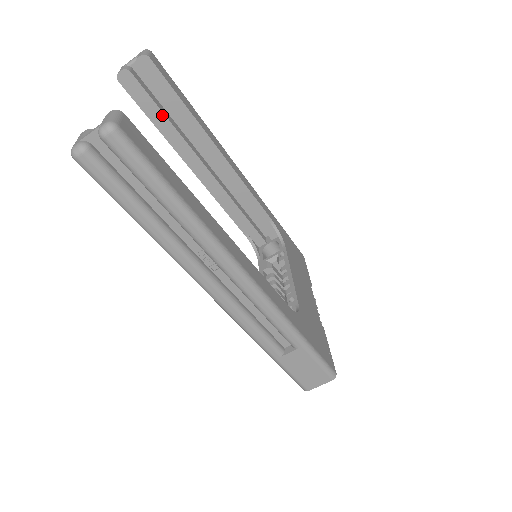
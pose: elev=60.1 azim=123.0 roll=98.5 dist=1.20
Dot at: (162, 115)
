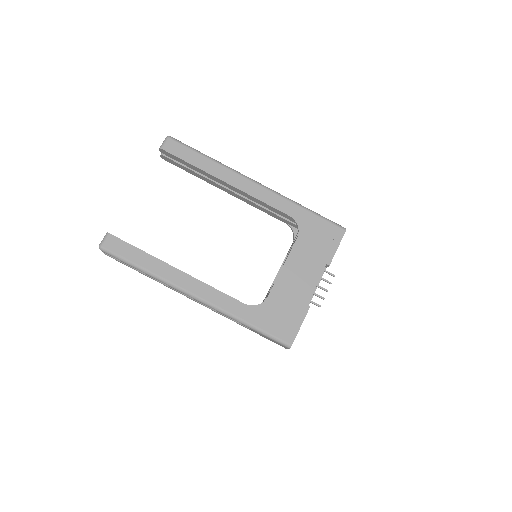
Dot at: (191, 170)
